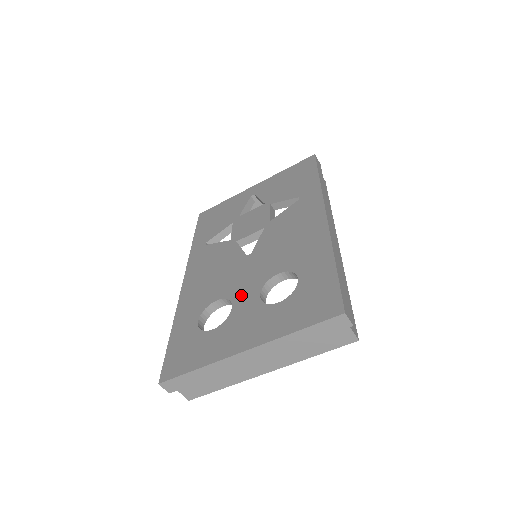
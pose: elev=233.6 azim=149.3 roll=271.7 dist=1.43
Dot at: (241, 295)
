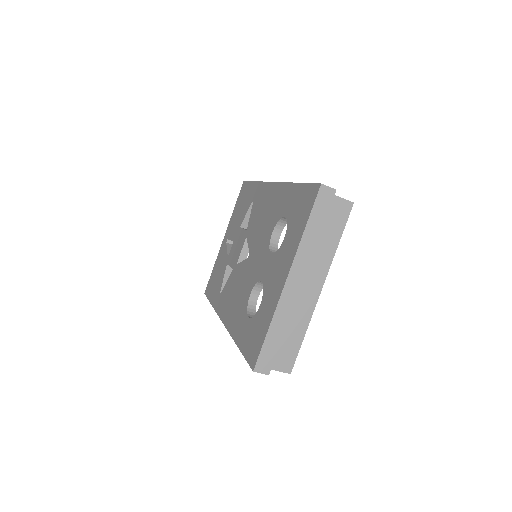
Dot at: (261, 270)
